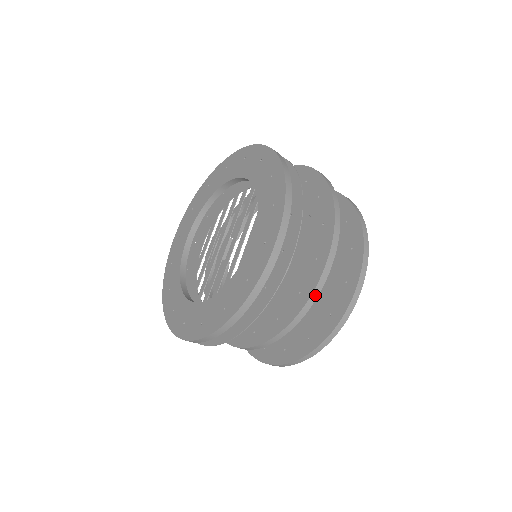
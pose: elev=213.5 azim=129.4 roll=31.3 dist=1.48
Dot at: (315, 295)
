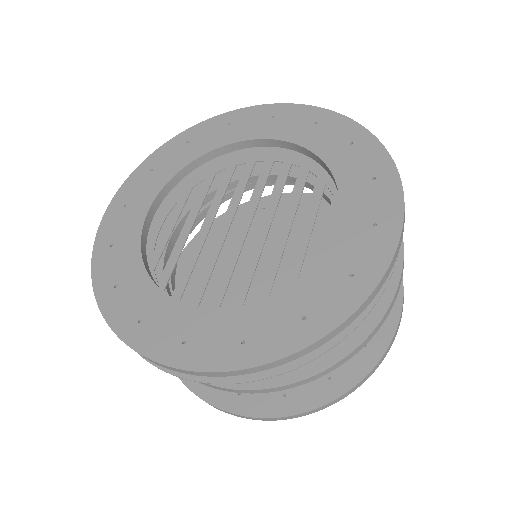
Dot at: (386, 314)
